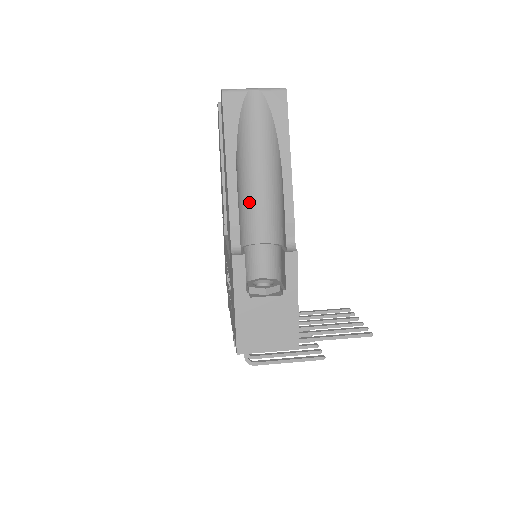
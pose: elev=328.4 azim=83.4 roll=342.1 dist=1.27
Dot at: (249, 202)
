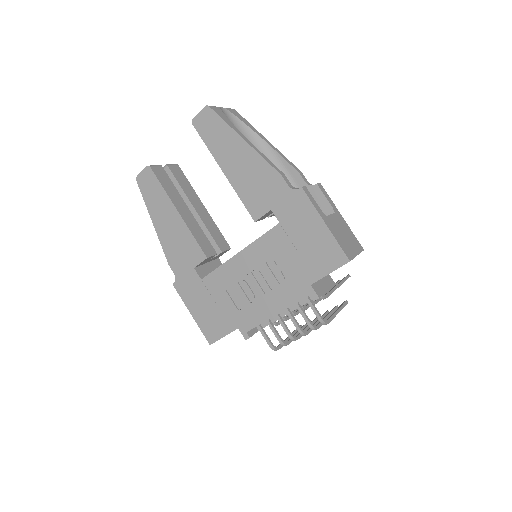
Dot at: occluded
